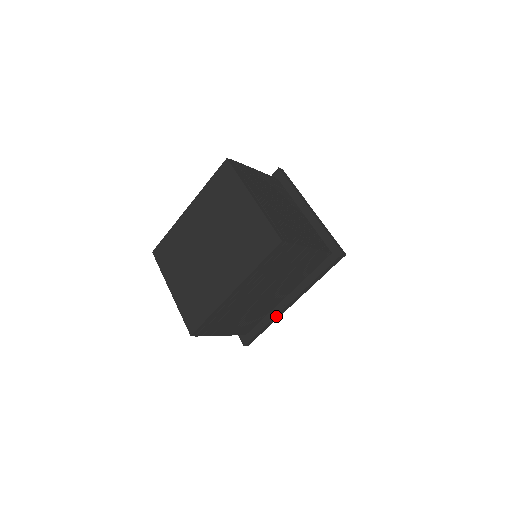
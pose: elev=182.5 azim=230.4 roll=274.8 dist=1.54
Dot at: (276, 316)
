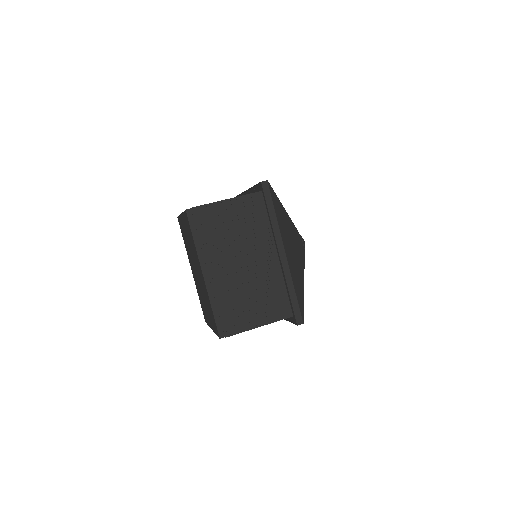
Dot at: (286, 275)
